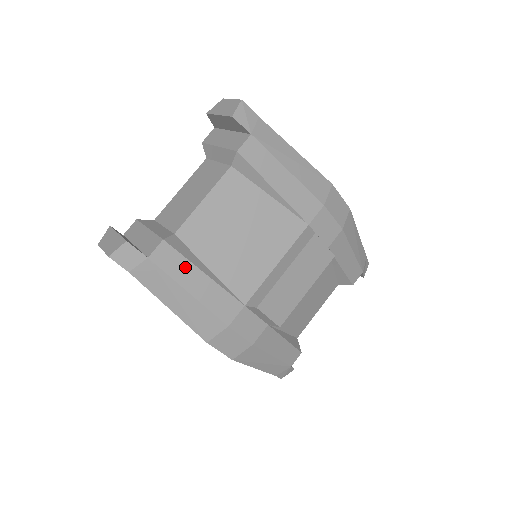
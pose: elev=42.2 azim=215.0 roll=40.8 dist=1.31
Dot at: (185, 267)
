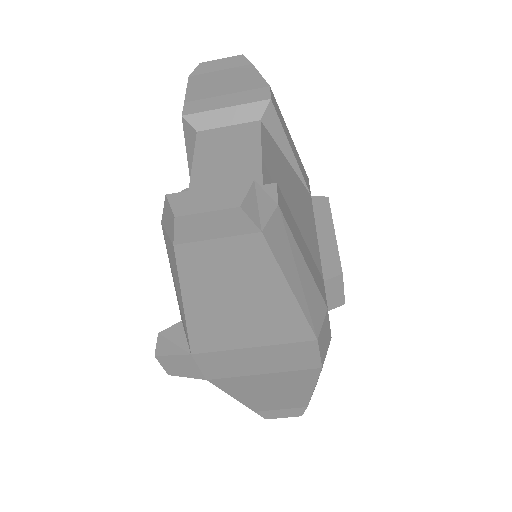
Dot at: (294, 225)
